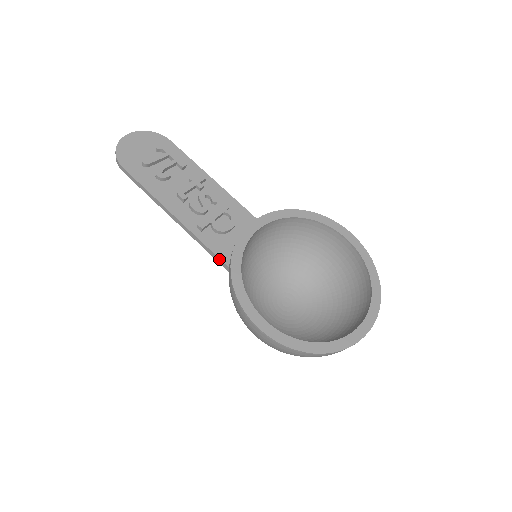
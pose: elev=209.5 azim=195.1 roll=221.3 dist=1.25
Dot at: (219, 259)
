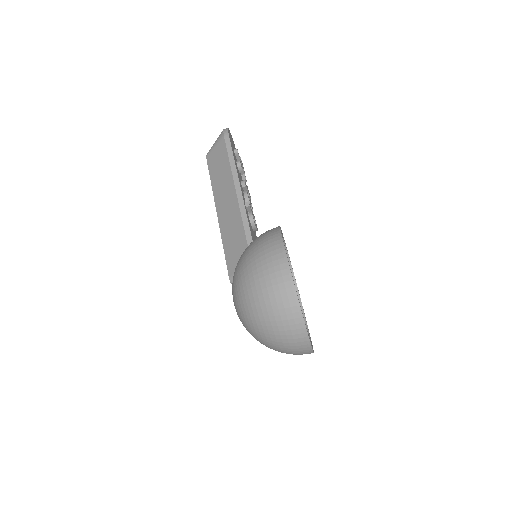
Dot at: (249, 227)
